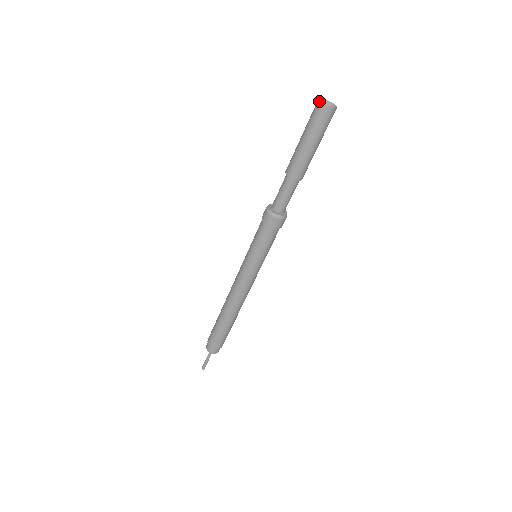
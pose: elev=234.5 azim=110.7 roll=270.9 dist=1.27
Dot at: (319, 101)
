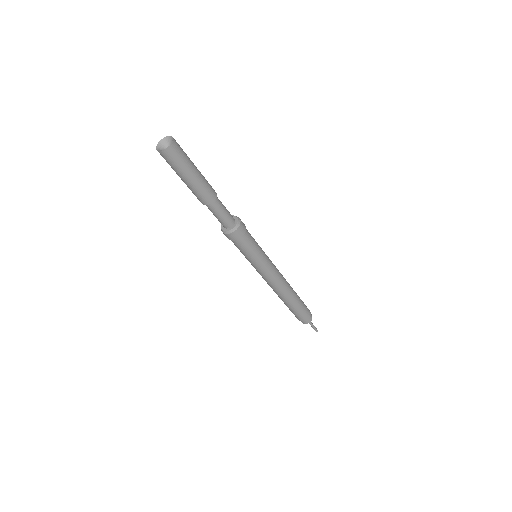
Dot at: occluded
